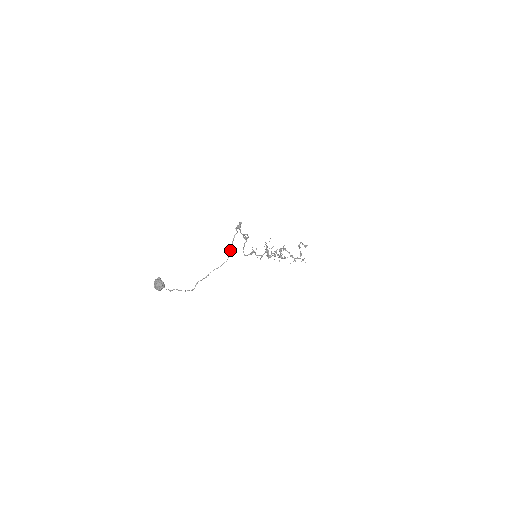
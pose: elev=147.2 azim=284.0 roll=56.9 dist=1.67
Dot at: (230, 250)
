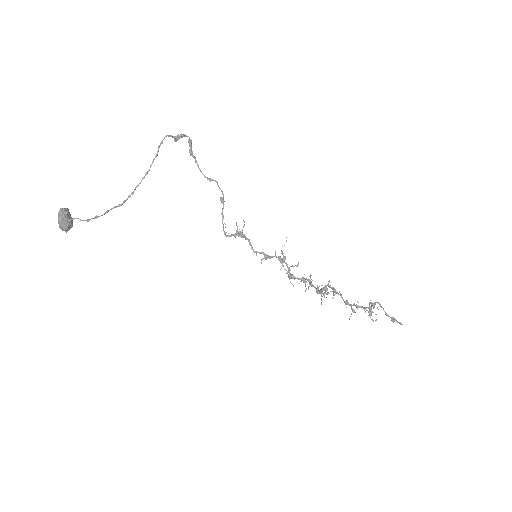
Dot at: occluded
